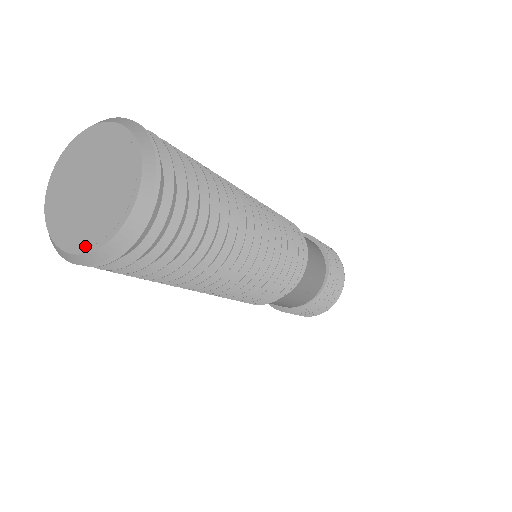
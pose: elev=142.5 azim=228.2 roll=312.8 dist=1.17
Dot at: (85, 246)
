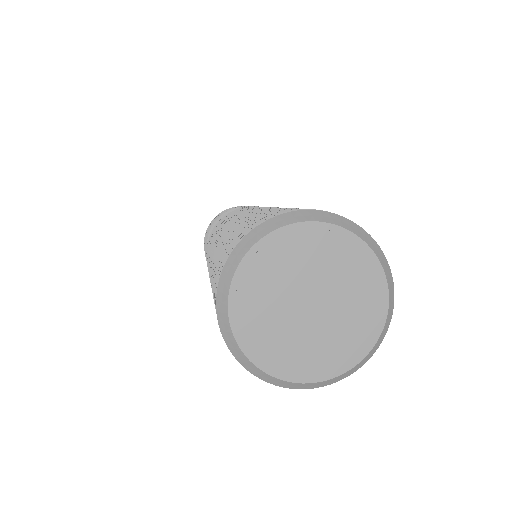
Dot at: (352, 359)
